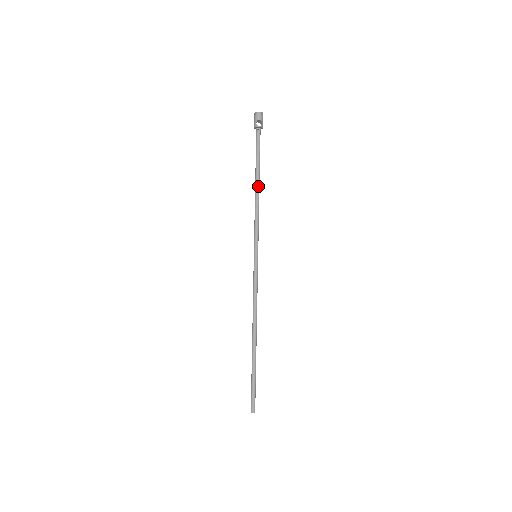
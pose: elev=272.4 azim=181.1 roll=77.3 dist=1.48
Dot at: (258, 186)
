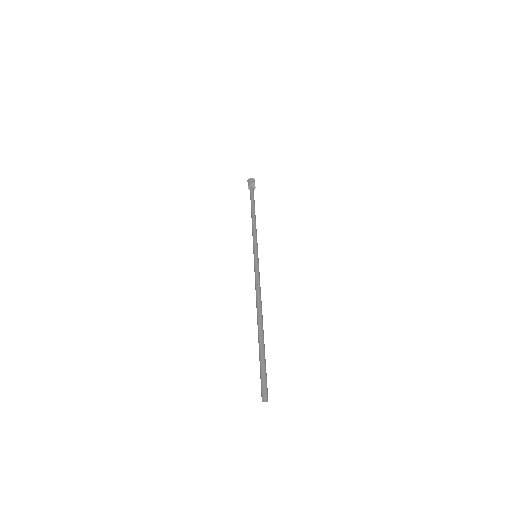
Dot at: occluded
